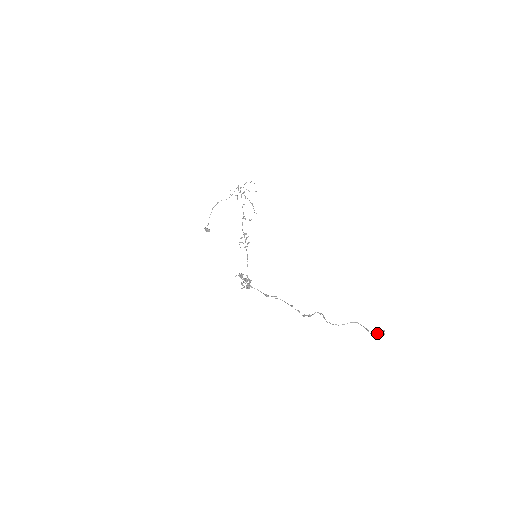
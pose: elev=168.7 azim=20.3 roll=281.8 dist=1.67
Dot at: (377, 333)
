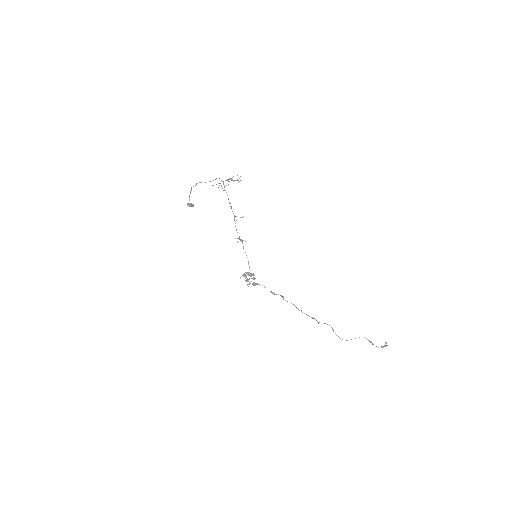
Dot at: (381, 347)
